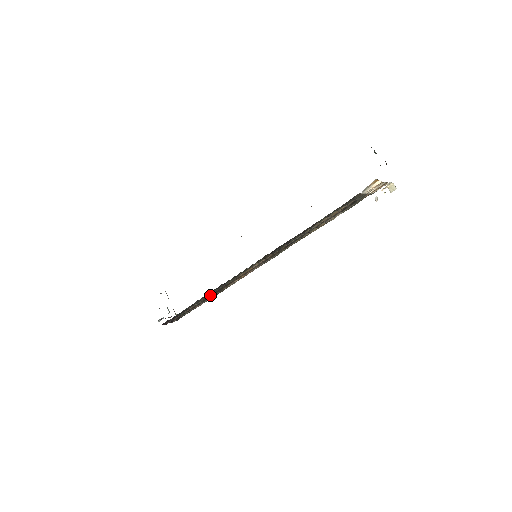
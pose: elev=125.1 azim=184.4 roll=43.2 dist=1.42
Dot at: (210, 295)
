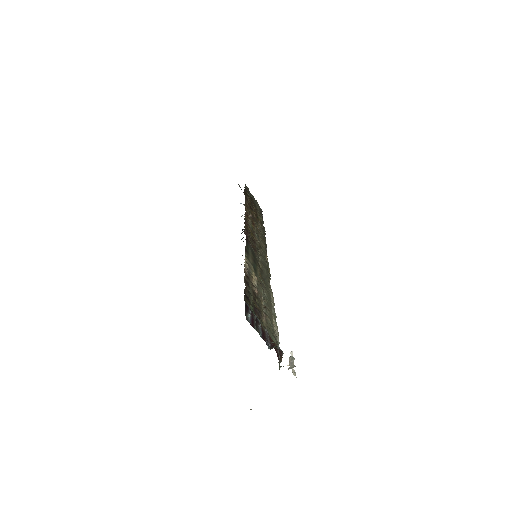
Dot at: occluded
